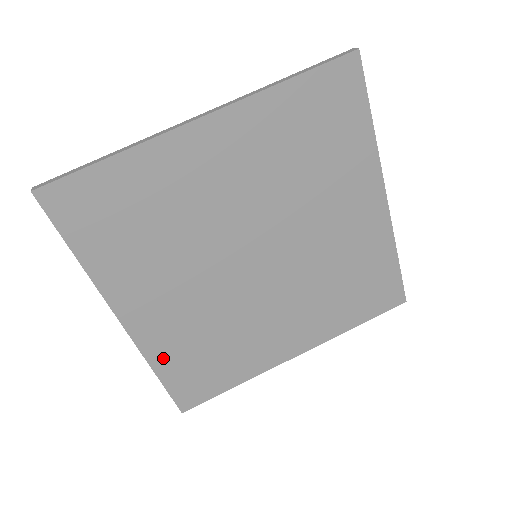
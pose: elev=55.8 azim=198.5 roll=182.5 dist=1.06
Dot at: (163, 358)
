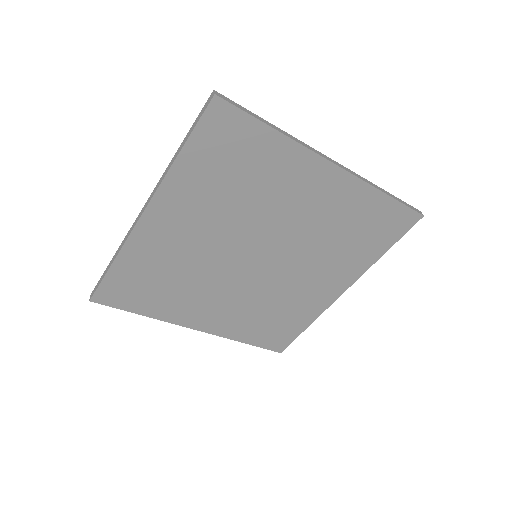
Dot at: (131, 258)
